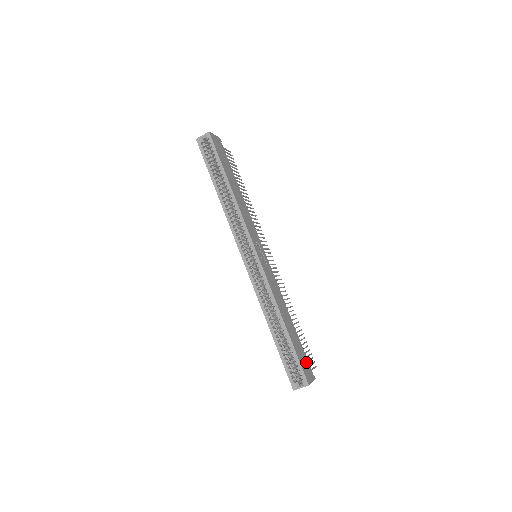
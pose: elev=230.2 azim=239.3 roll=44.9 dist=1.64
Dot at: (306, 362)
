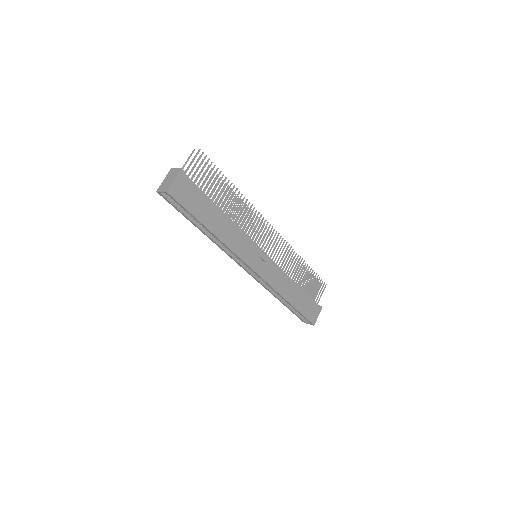
Dot at: (313, 306)
